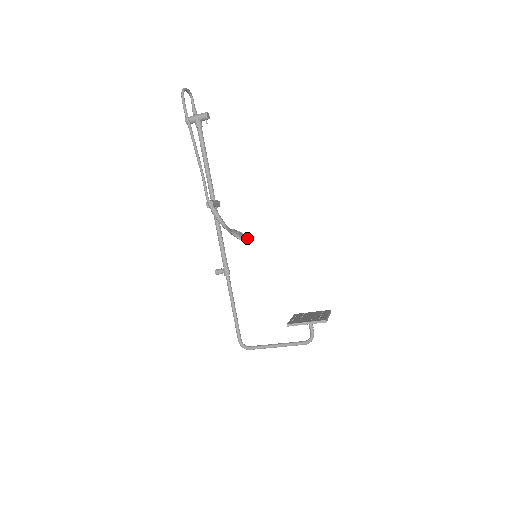
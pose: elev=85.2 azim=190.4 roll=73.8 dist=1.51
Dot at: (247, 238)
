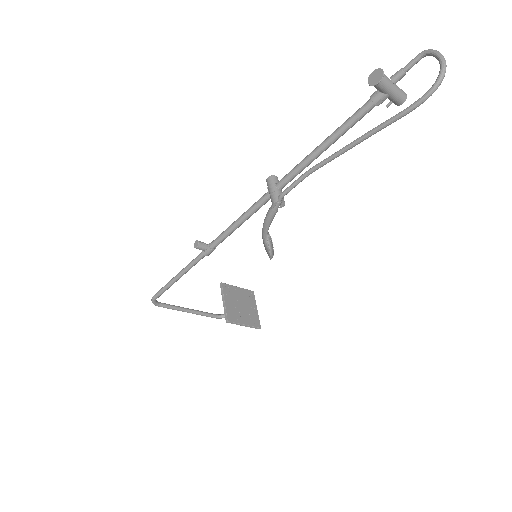
Dot at: occluded
